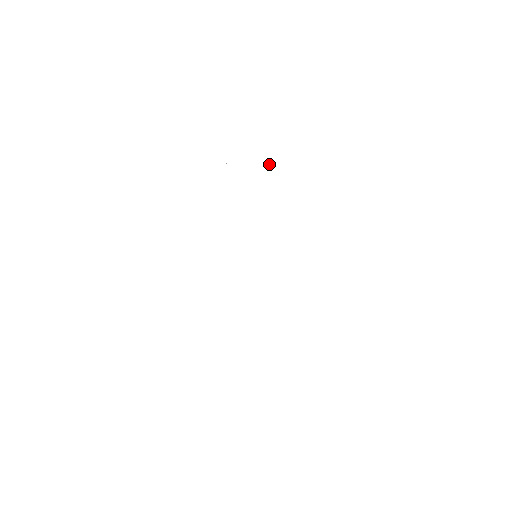
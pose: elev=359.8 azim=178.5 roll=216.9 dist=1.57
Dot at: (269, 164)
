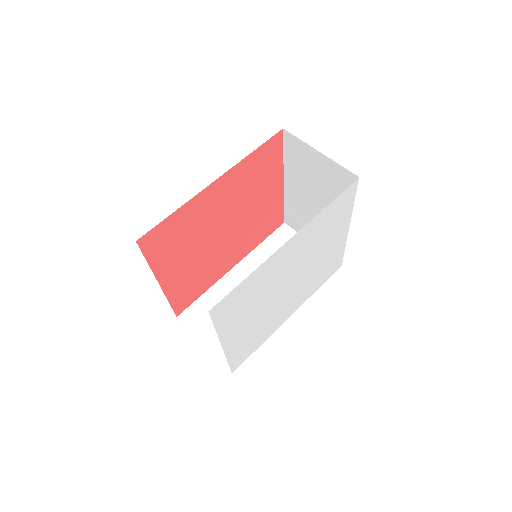
Dot at: (350, 206)
